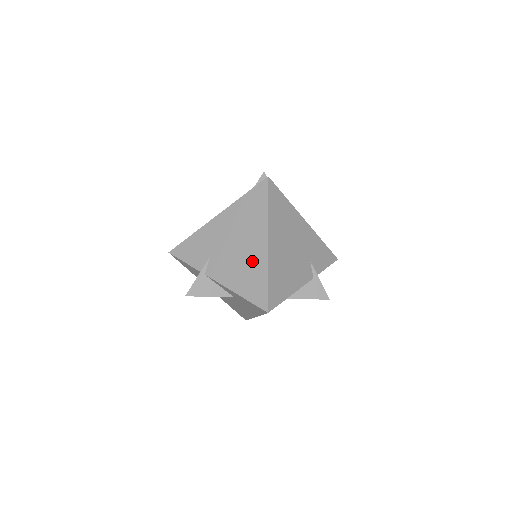
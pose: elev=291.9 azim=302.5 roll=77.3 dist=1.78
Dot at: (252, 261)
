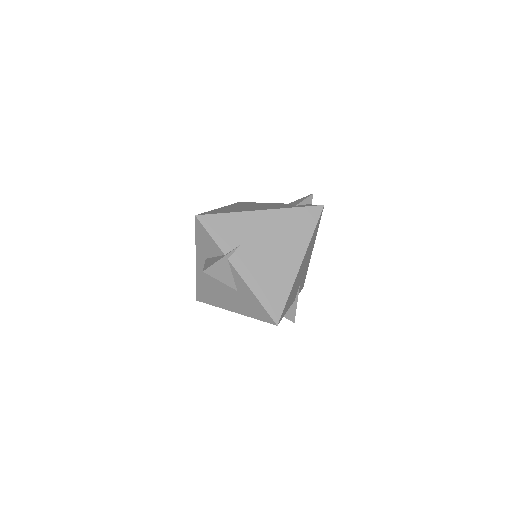
Dot at: (281, 272)
